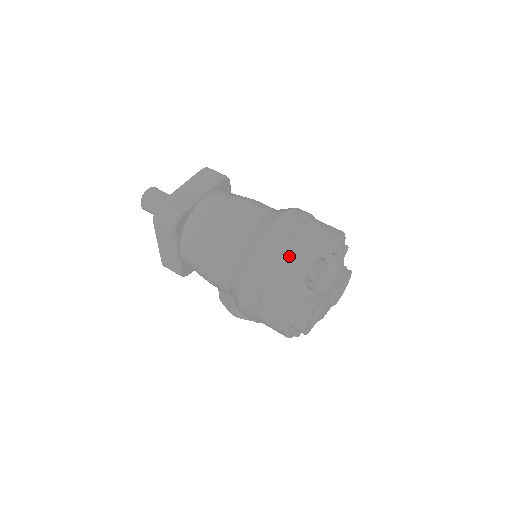
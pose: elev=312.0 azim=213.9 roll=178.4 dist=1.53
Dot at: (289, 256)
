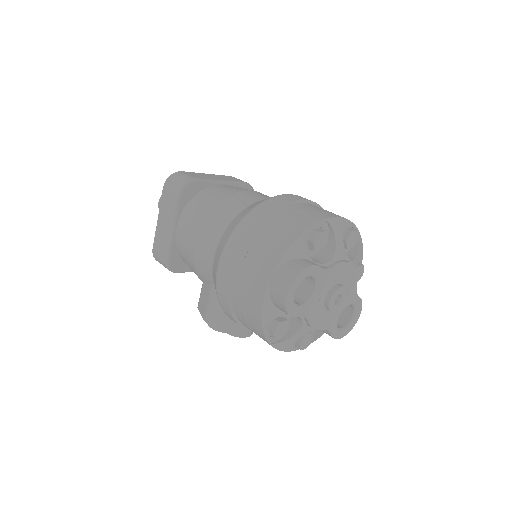
Dot at: (293, 214)
